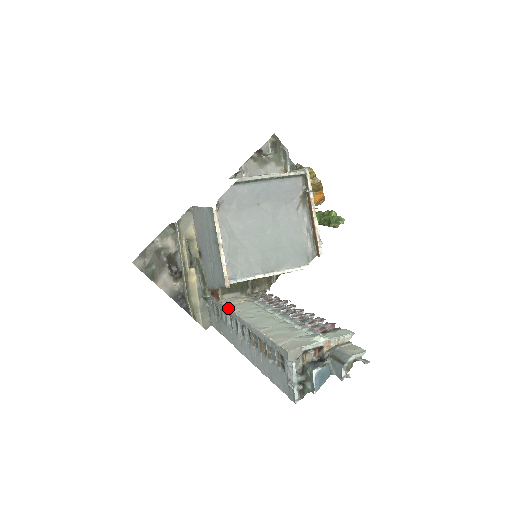
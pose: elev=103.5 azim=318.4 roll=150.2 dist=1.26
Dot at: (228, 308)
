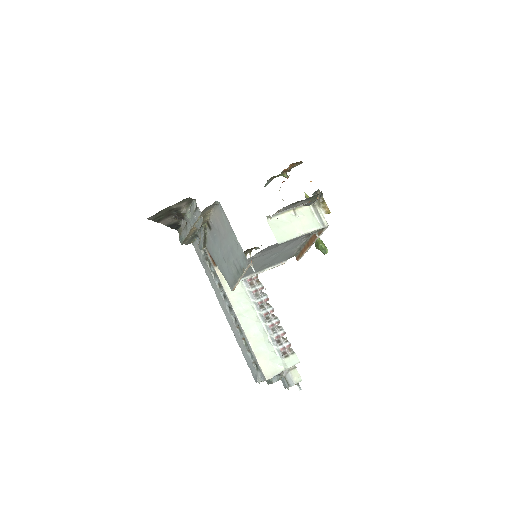
Dot at: (224, 288)
